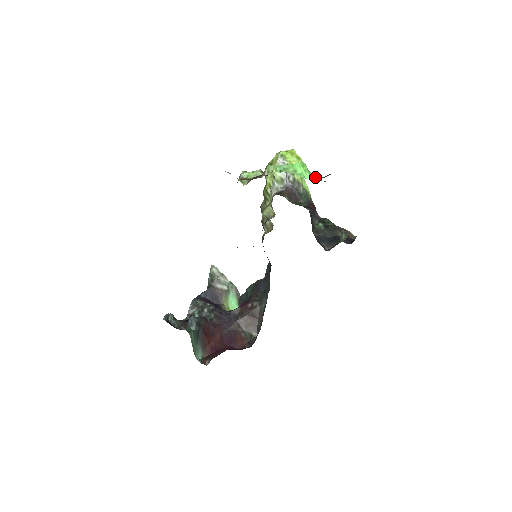
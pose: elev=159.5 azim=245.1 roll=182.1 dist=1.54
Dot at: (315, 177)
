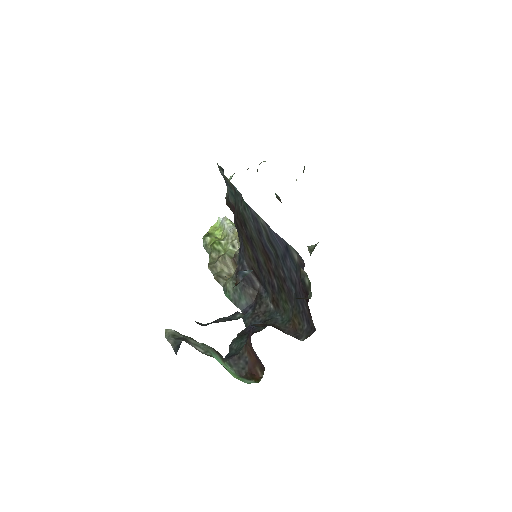
Dot at: occluded
